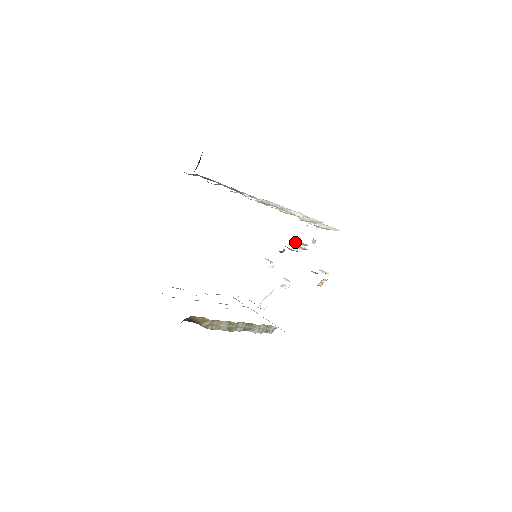
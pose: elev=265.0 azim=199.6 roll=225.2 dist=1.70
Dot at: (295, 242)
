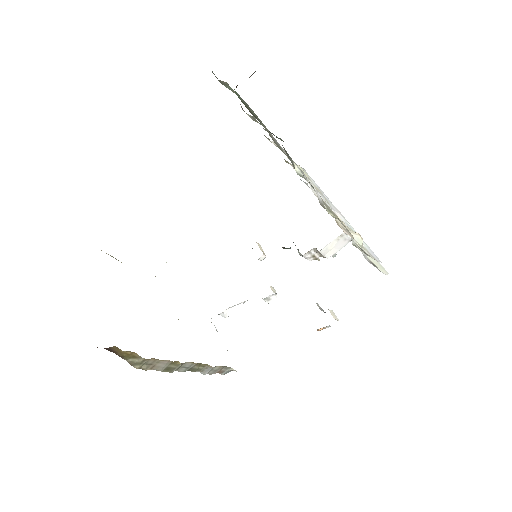
Dot at: occluded
